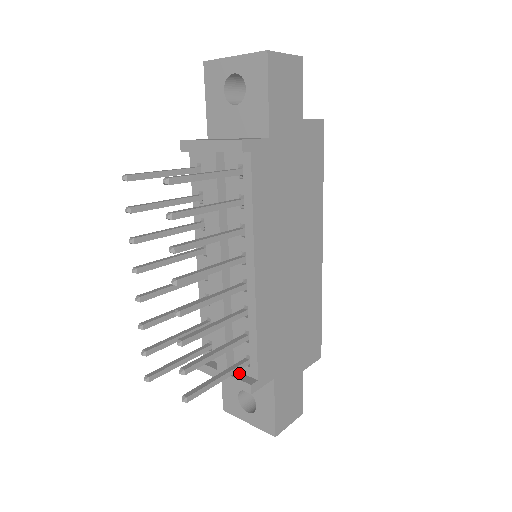
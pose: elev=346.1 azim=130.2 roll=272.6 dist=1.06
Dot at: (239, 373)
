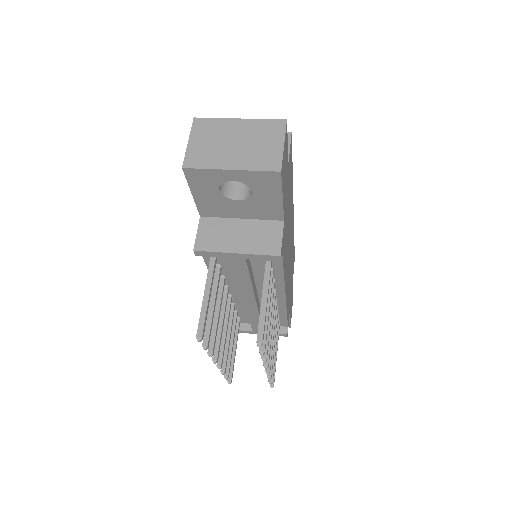
Dot at: occluded
